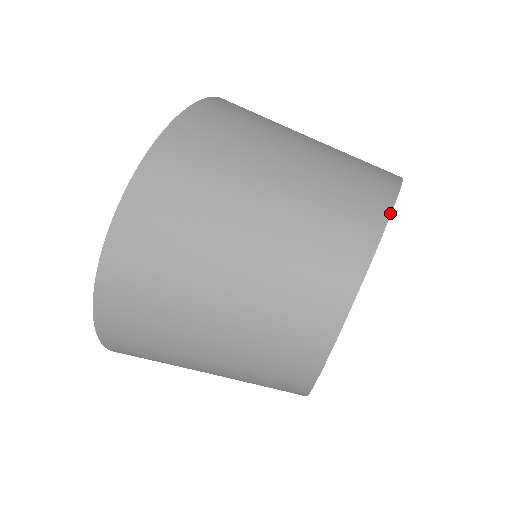
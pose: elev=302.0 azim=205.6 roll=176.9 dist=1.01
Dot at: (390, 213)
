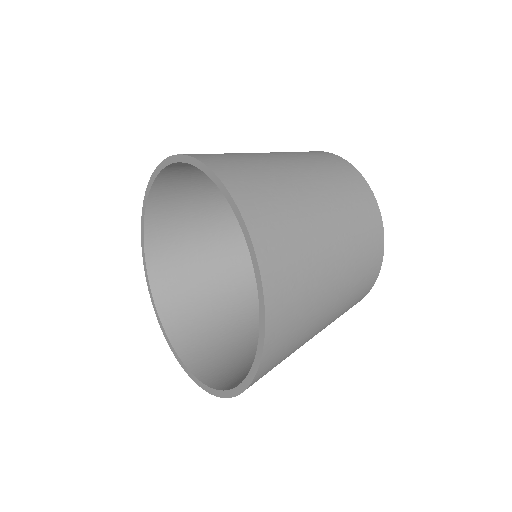
Dot at: (352, 165)
